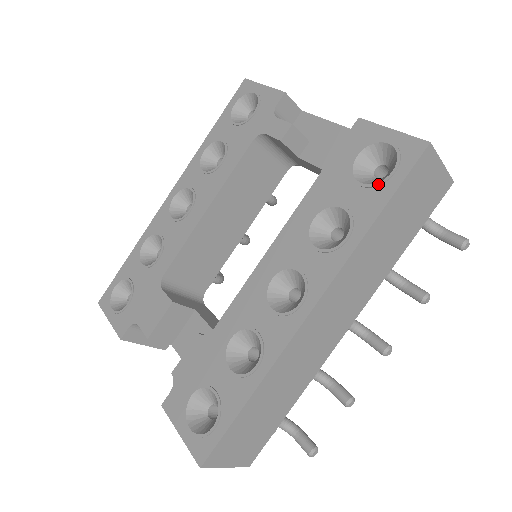
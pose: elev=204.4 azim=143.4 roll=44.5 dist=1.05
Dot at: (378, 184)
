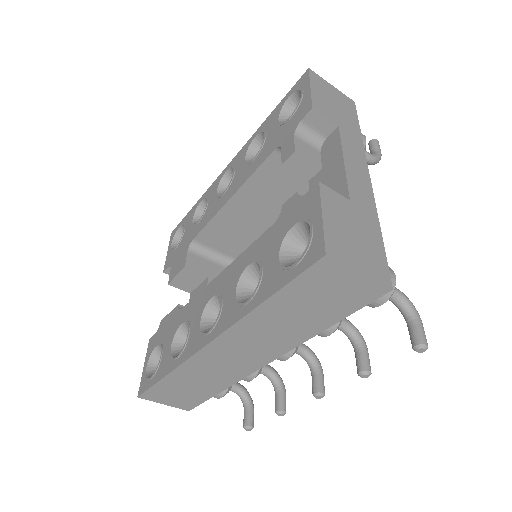
Dot at: (283, 268)
